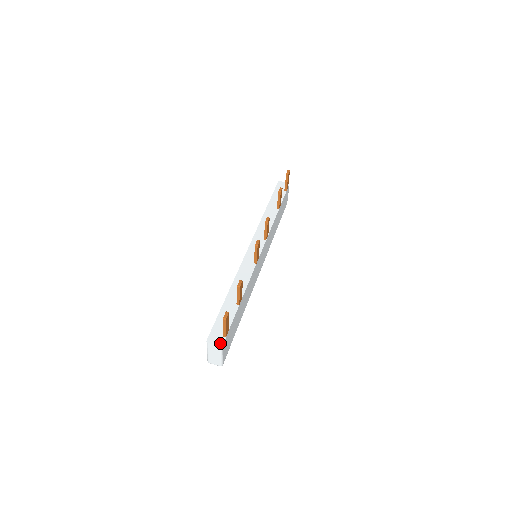
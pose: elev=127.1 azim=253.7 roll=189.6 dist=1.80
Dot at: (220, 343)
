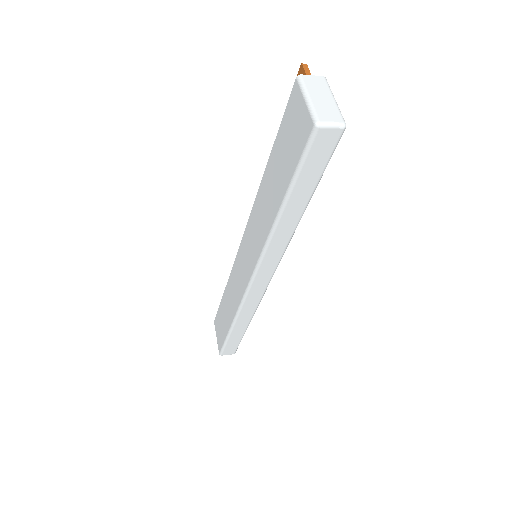
Dot at: (319, 81)
